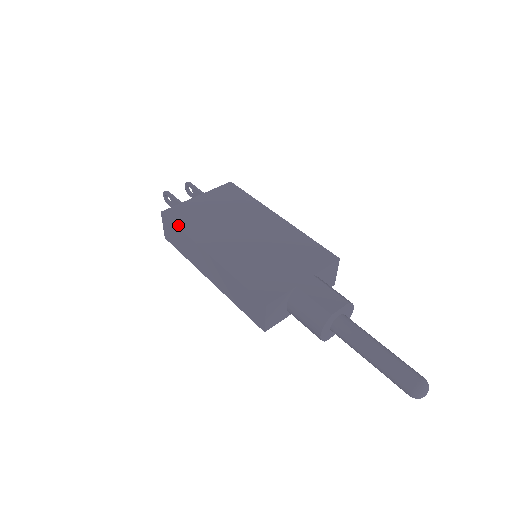
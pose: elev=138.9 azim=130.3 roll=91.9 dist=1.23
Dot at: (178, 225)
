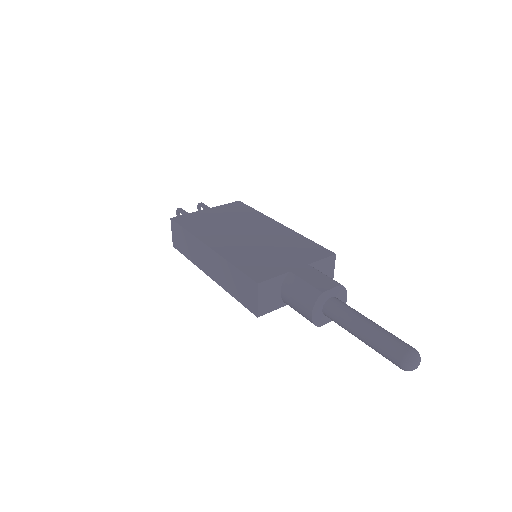
Dot at: (184, 227)
